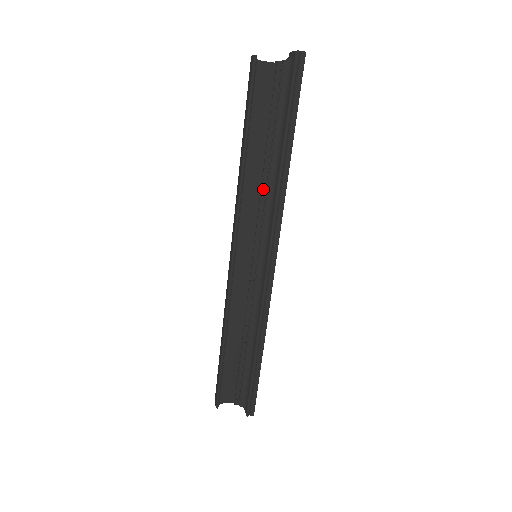
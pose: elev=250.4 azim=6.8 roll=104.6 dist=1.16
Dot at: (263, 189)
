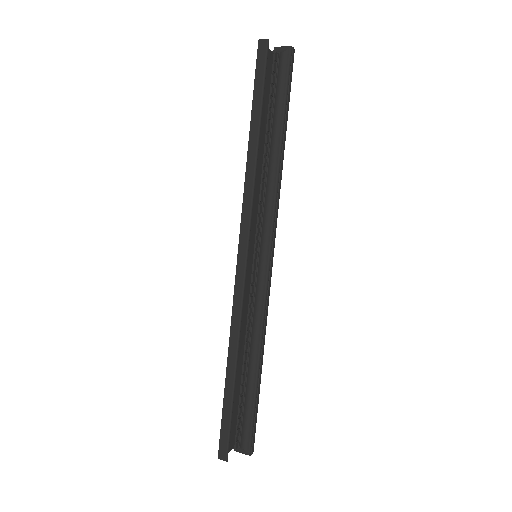
Dot at: (262, 181)
